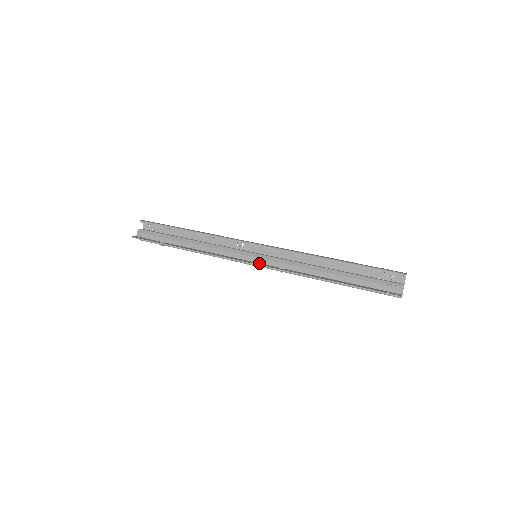
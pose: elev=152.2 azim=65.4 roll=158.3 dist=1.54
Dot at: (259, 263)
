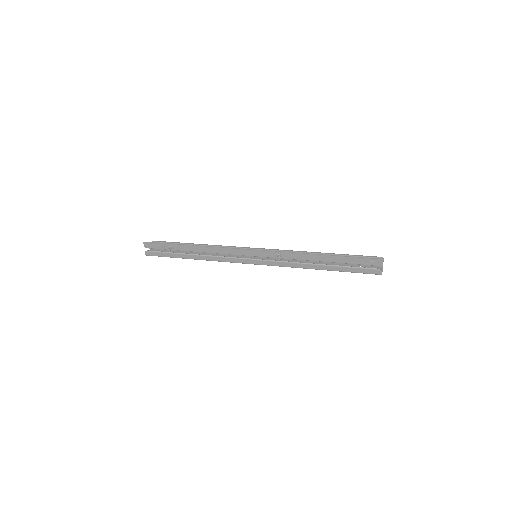
Dot at: (260, 255)
